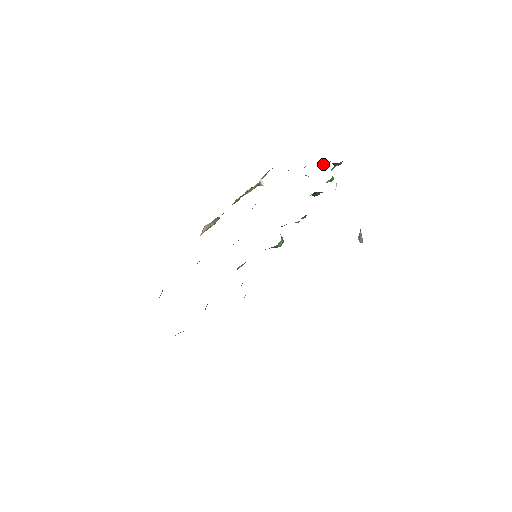
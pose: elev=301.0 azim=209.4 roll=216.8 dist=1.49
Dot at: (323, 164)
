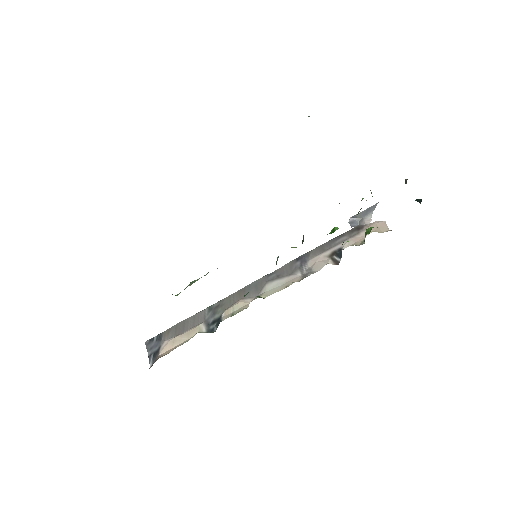
Dot at: occluded
